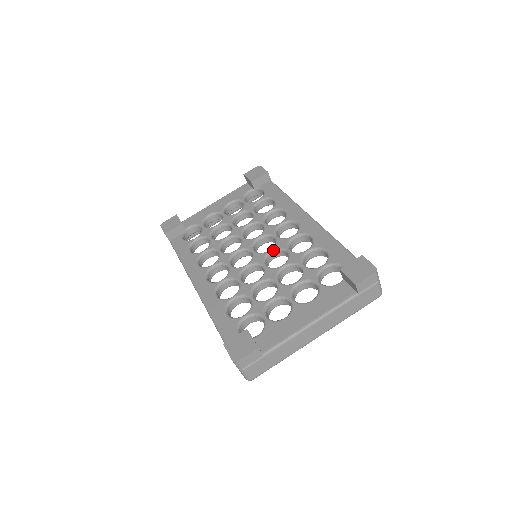
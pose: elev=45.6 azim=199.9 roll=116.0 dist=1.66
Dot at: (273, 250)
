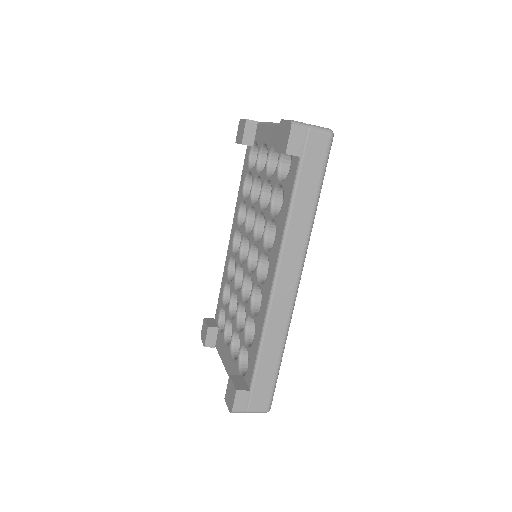
Dot at: occluded
